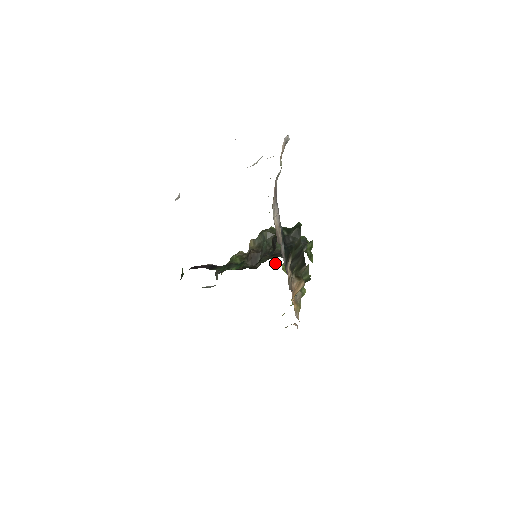
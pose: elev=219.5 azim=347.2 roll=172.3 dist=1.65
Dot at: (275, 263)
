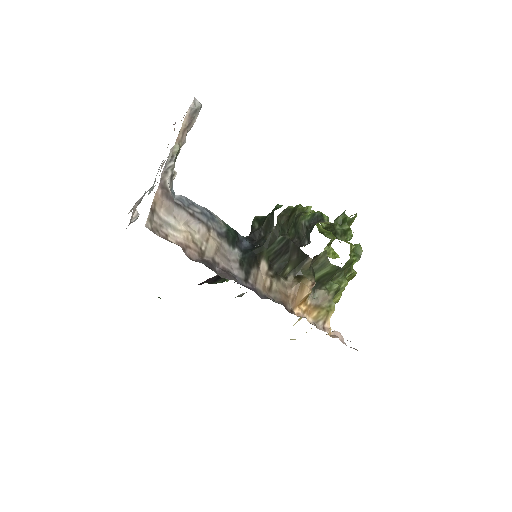
Dot at: occluded
